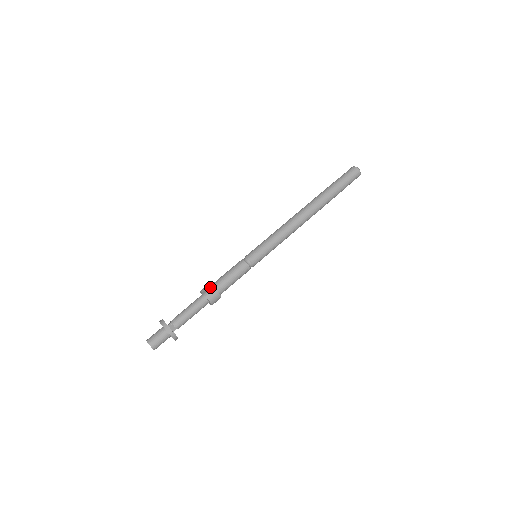
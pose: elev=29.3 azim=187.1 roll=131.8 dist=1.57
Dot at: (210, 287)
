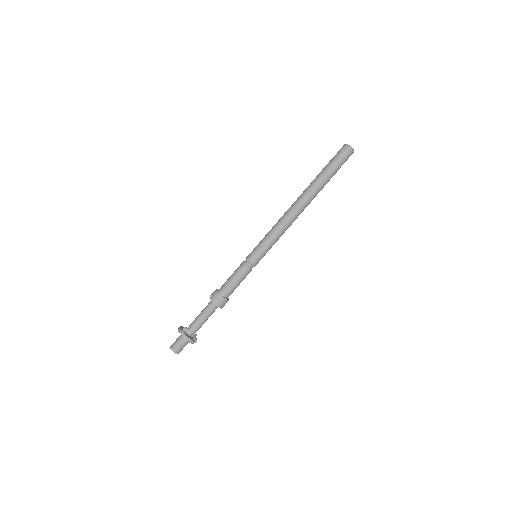
Dot at: (214, 291)
